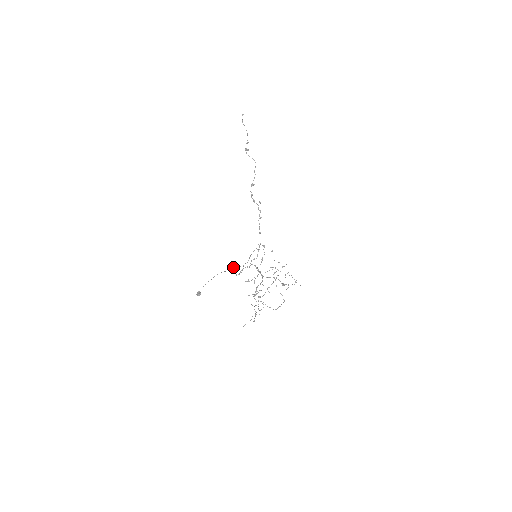
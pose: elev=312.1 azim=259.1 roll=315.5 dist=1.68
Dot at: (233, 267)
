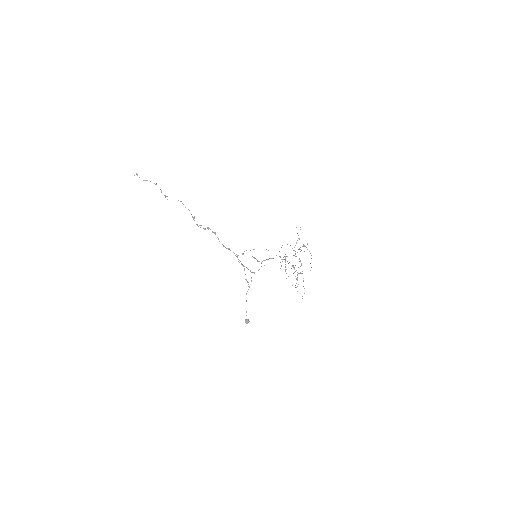
Dot at: (251, 277)
